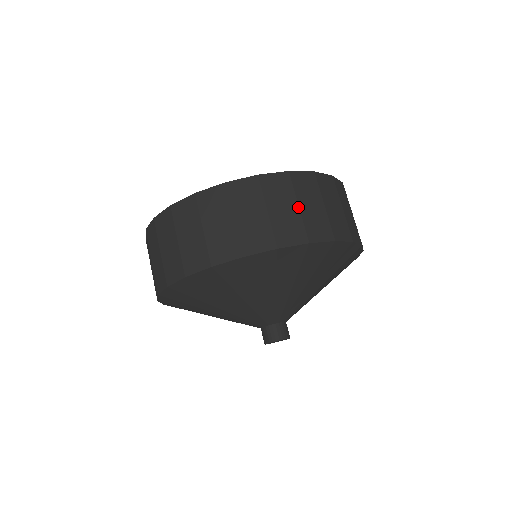
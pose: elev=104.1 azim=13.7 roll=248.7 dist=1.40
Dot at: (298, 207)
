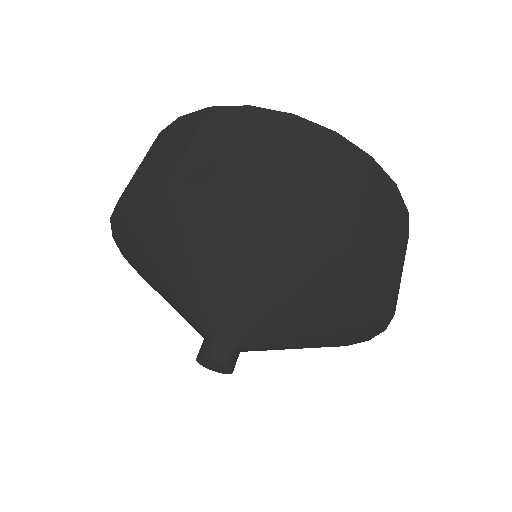
Dot at: (387, 224)
